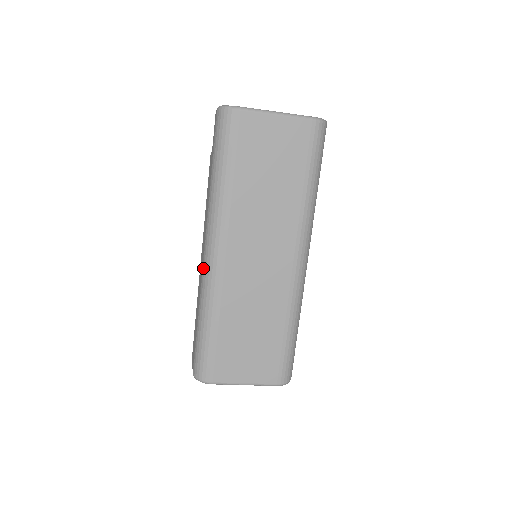
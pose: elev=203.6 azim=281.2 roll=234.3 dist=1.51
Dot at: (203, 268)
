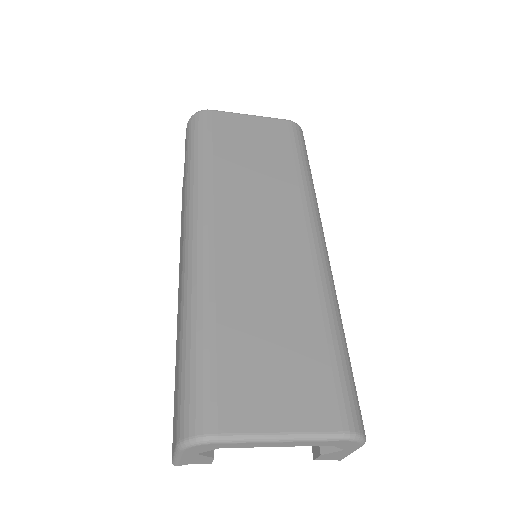
Dot at: (183, 262)
